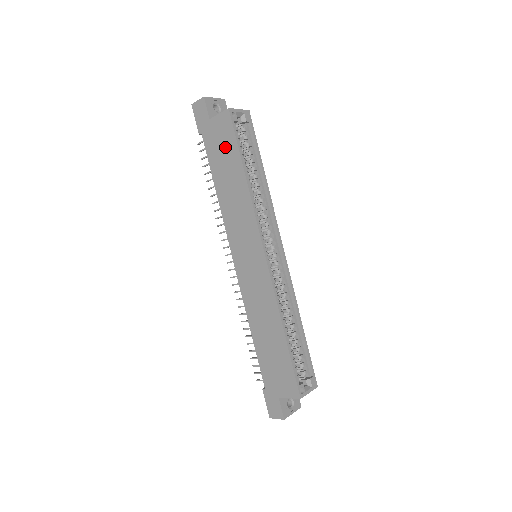
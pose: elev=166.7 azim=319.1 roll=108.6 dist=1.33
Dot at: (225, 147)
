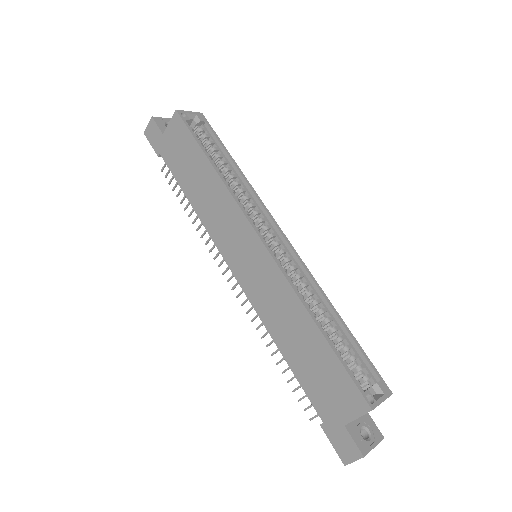
Dot at: (184, 150)
